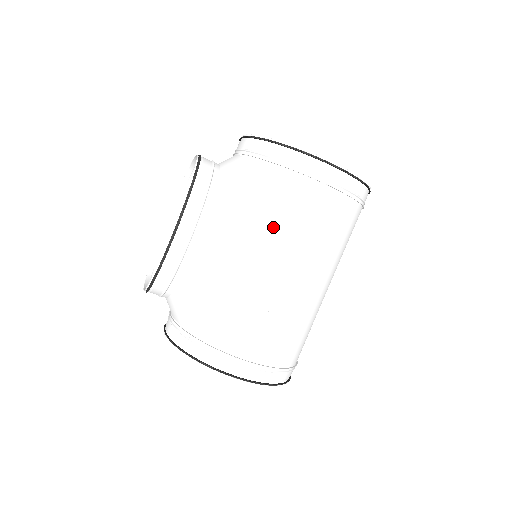
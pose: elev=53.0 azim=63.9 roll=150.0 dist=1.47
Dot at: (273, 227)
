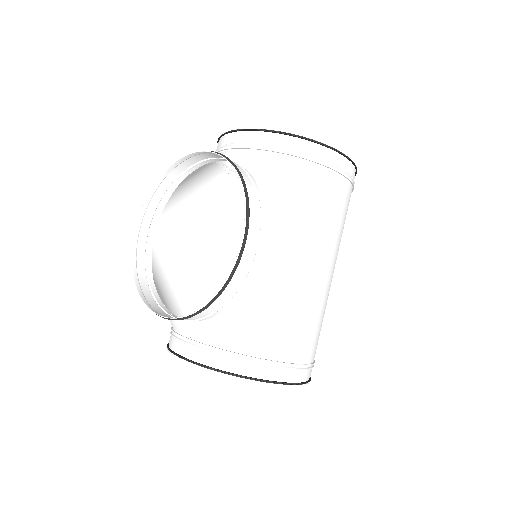
Dot at: (313, 224)
